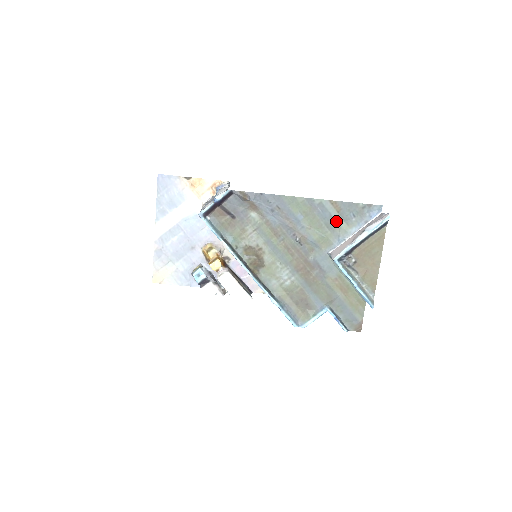
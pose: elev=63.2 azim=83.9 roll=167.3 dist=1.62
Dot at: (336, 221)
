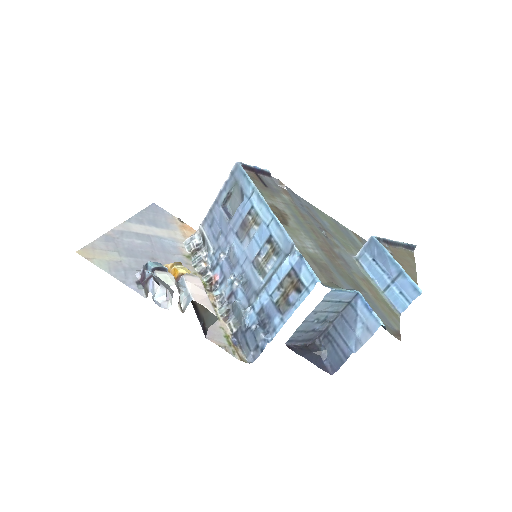
Dot at: (359, 245)
